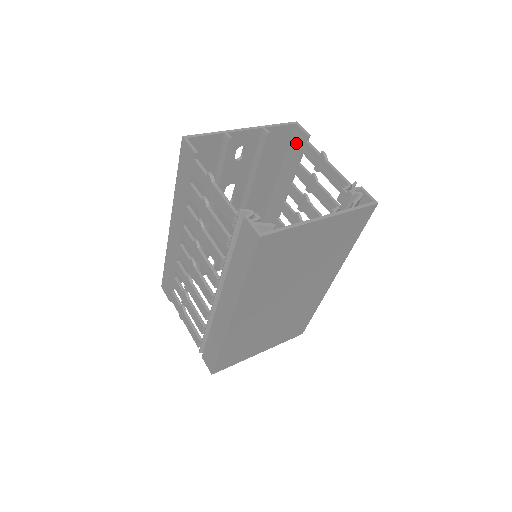
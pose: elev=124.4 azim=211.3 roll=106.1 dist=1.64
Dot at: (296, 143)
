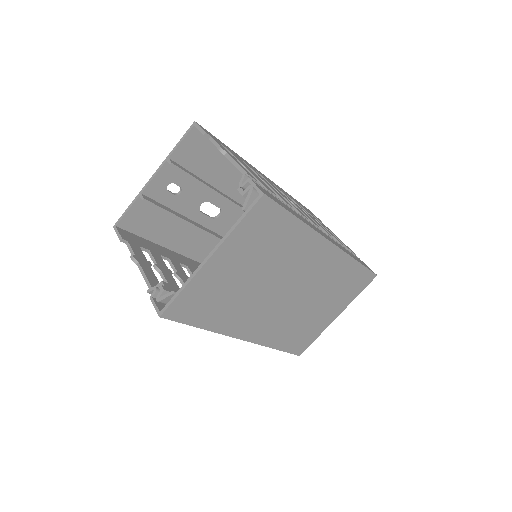
Dot at: occluded
